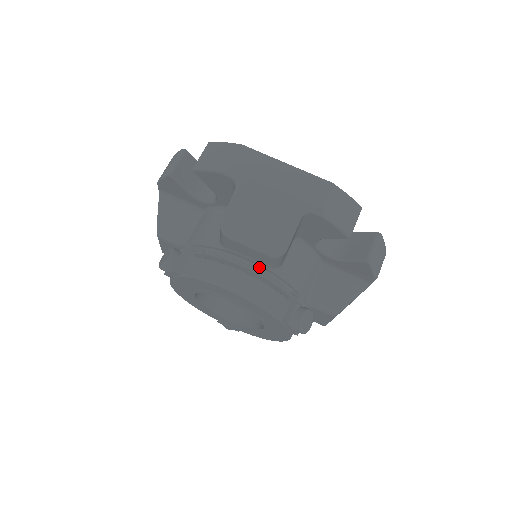
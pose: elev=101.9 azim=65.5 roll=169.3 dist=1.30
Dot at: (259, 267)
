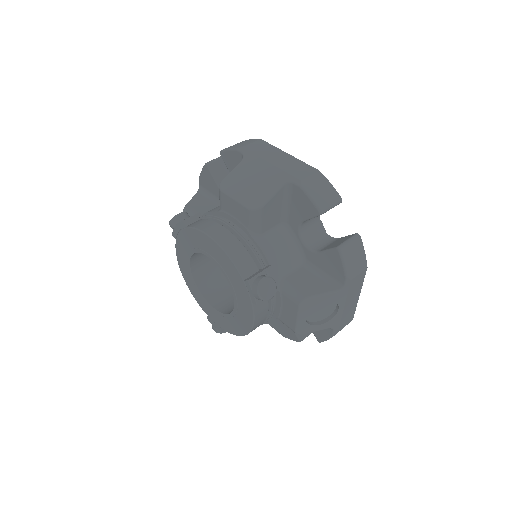
Dot at: (242, 230)
